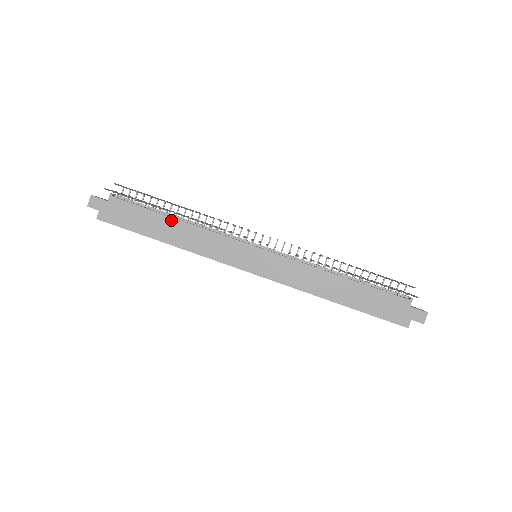
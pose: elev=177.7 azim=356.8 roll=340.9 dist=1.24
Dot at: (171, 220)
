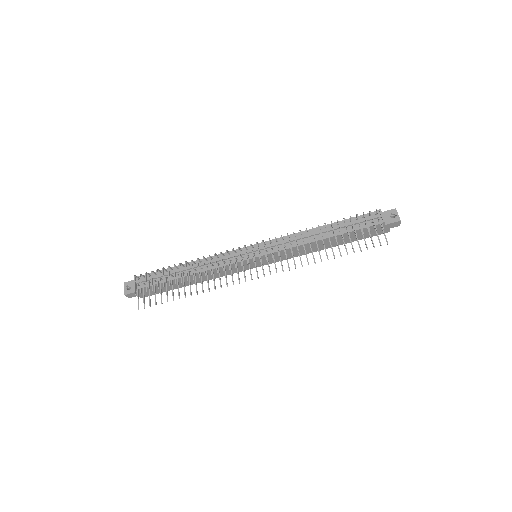
Dot at: (186, 278)
